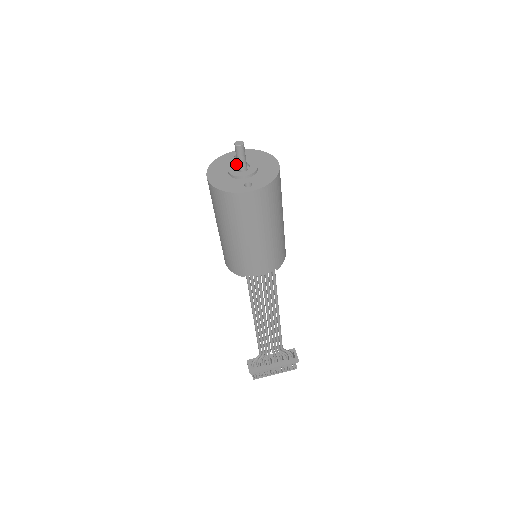
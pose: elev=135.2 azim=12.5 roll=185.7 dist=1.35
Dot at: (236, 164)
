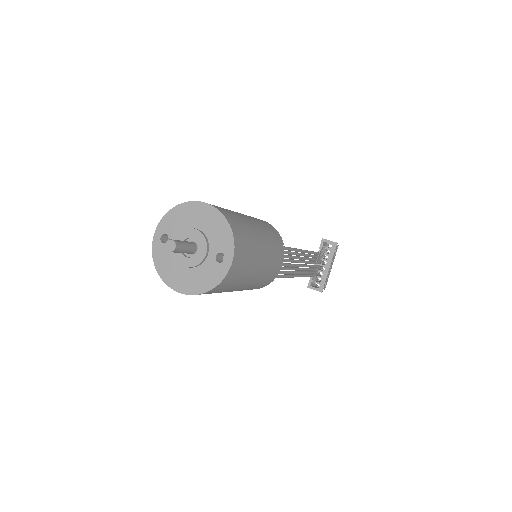
Dot at: occluded
